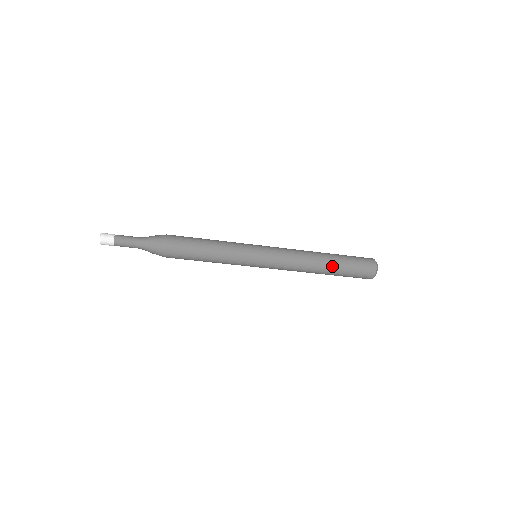
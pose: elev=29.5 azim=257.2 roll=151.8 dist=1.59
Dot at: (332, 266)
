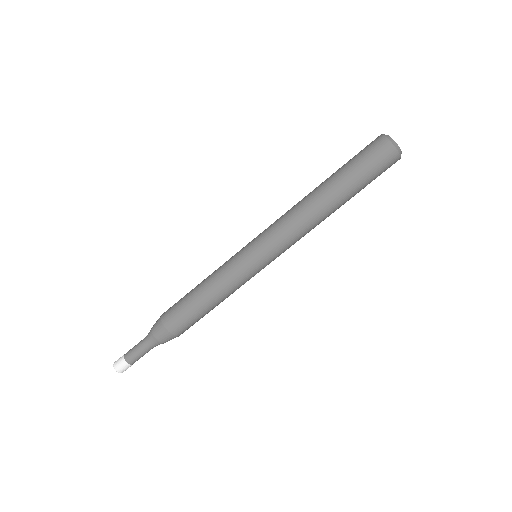
Dot at: (327, 179)
